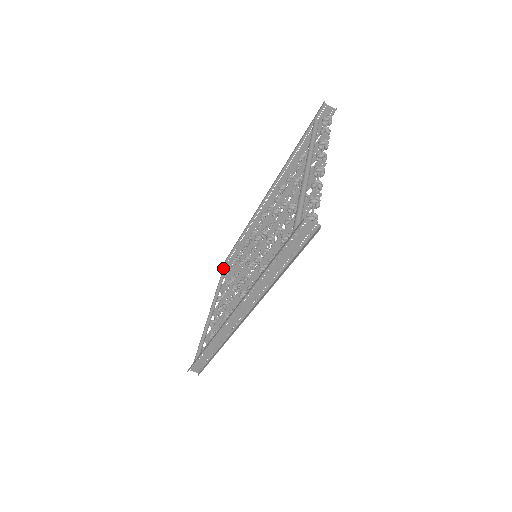
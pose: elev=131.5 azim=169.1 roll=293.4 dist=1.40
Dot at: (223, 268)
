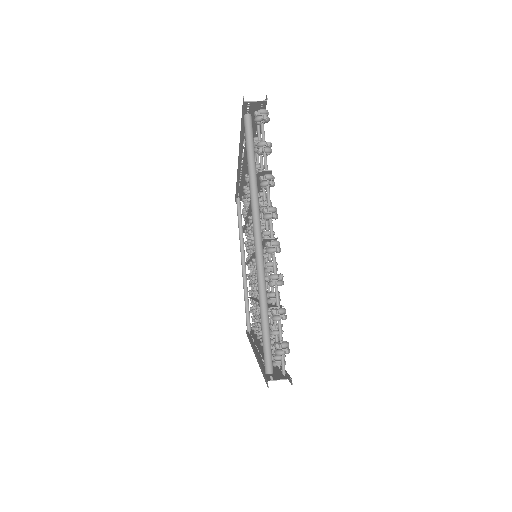
Dot at: occluded
